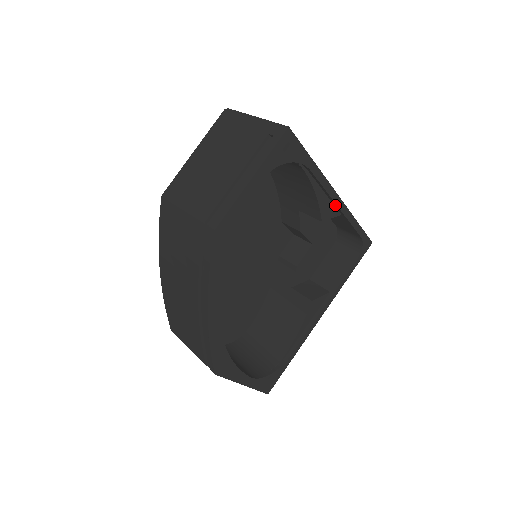
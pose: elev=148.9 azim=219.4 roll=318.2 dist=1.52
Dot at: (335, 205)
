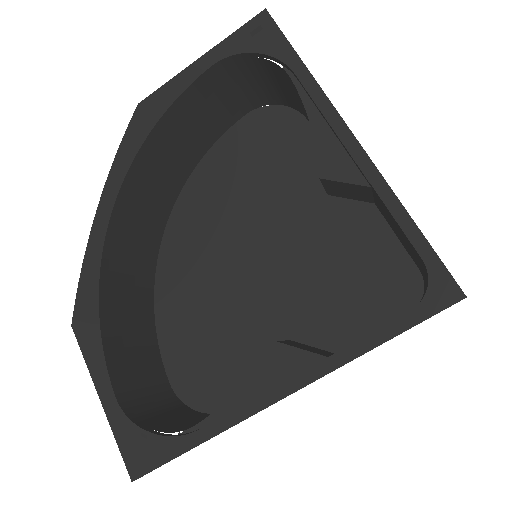
Dot at: (351, 157)
